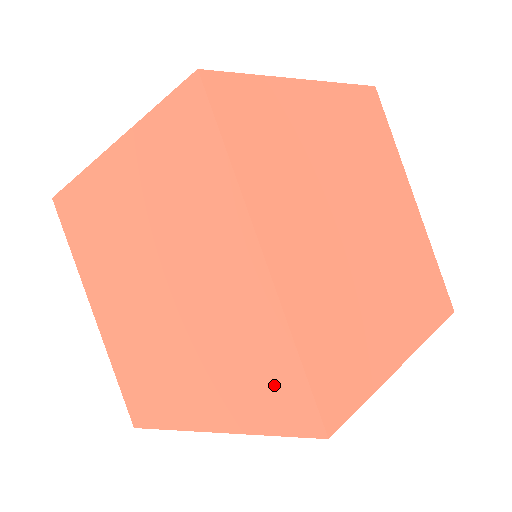
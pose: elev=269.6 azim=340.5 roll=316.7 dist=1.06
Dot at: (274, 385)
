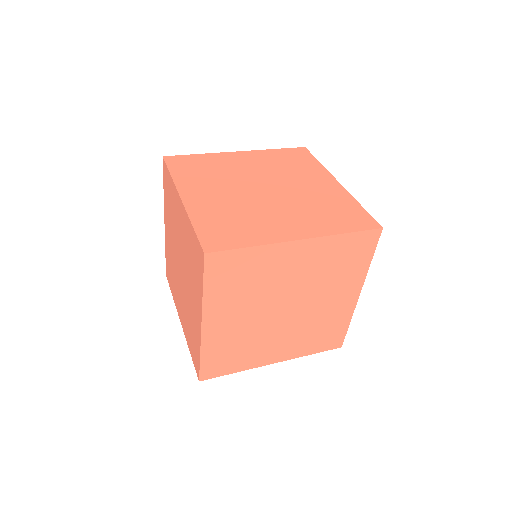
Dot at: (194, 350)
